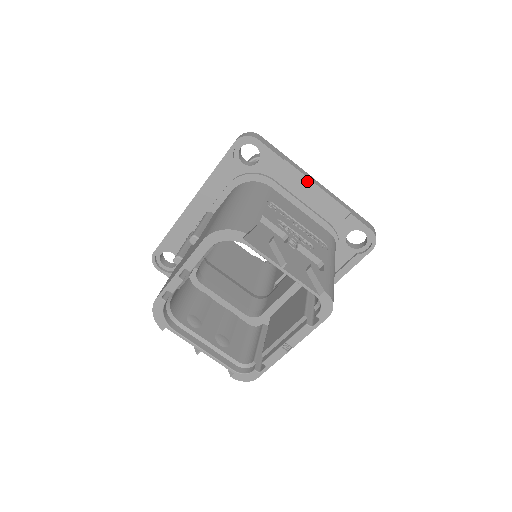
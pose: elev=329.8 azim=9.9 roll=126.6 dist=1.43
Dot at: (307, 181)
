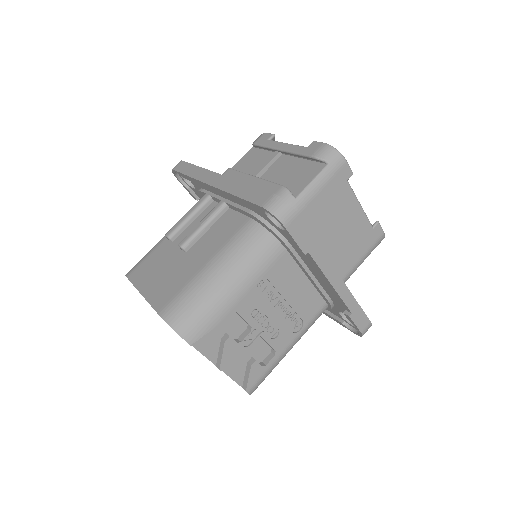
Dot at: (323, 275)
